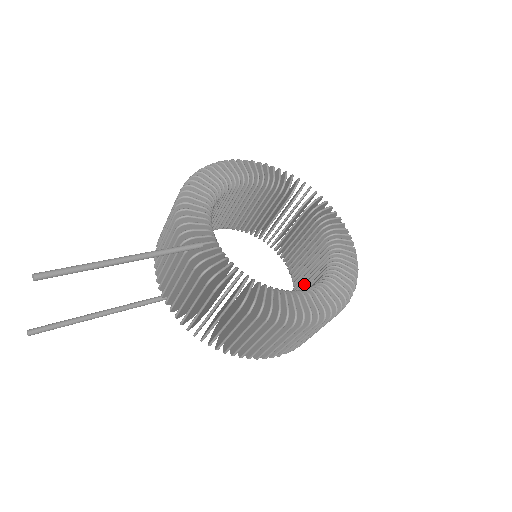
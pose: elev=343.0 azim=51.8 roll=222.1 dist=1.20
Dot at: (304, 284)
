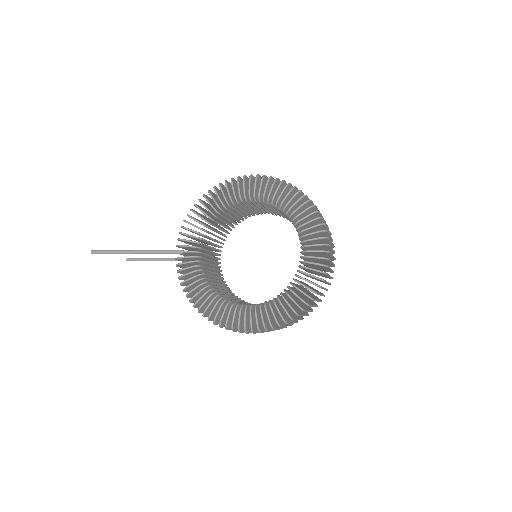
Dot at: occluded
